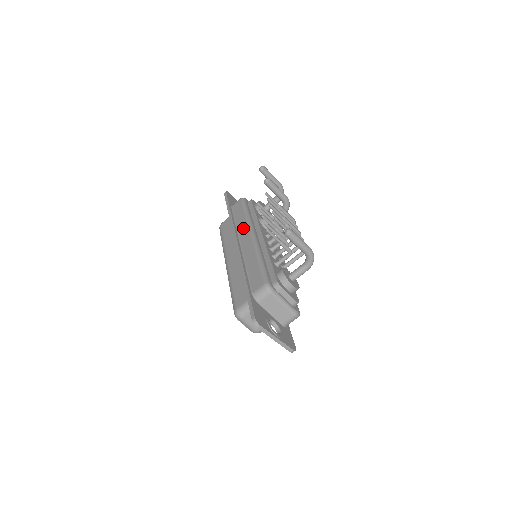
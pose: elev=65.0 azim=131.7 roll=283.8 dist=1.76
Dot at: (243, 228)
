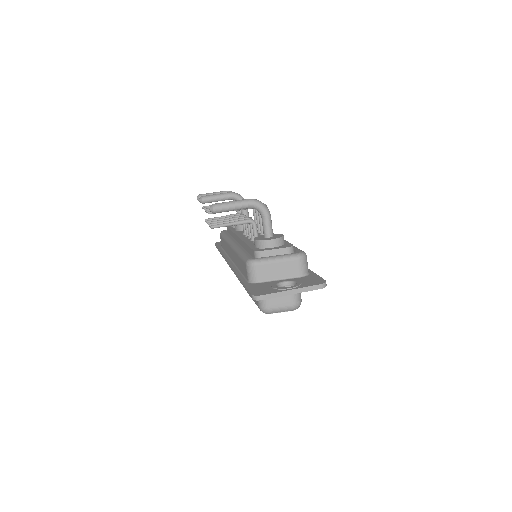
Dot at: (228, 249)
